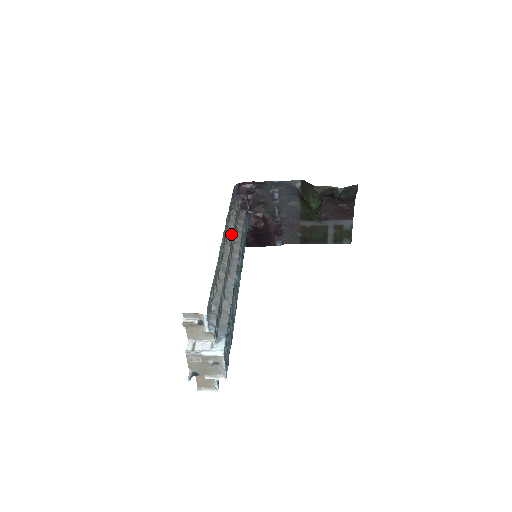
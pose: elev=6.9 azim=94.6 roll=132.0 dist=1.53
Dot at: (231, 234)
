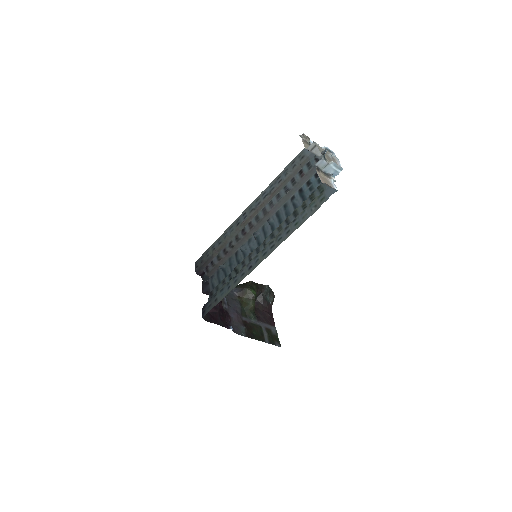
Dot at: (236, 234)
